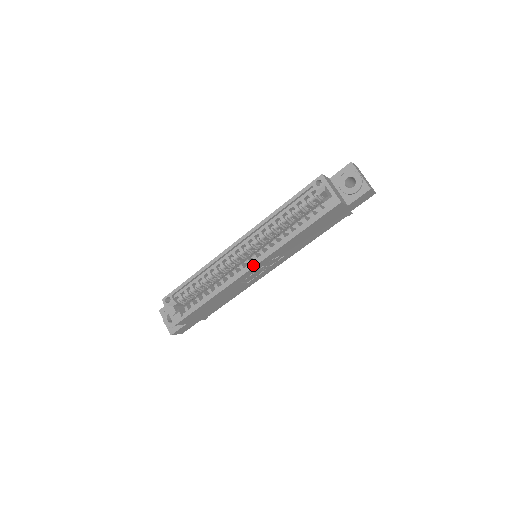
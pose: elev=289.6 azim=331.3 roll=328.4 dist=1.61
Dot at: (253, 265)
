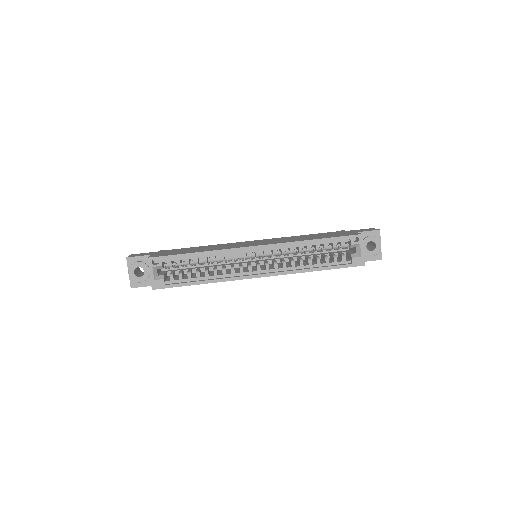
Dot at: (265, 275)
